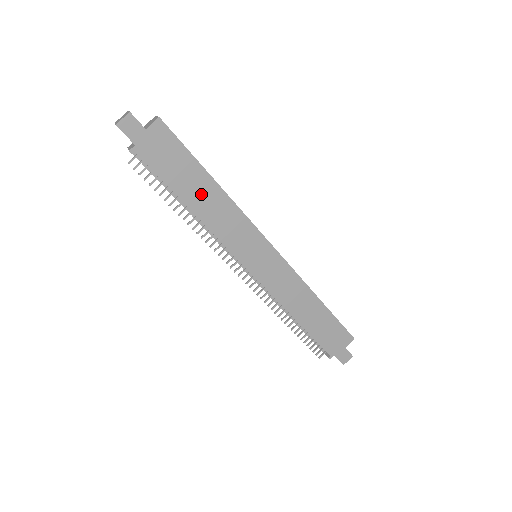
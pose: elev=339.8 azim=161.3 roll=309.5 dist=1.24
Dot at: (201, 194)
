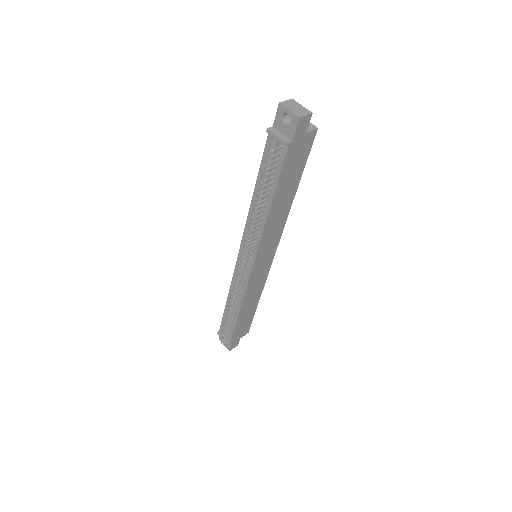
Dot at: (283, 200)
